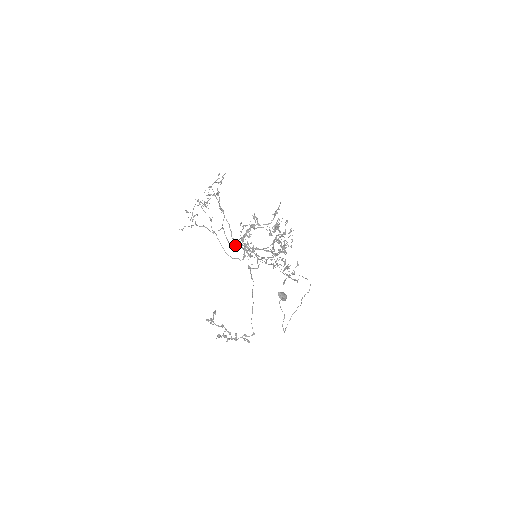
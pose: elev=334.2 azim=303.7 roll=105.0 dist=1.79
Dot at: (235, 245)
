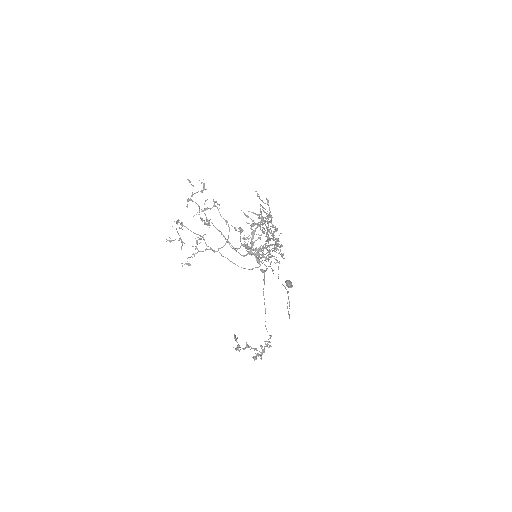
Dot at: occluded
